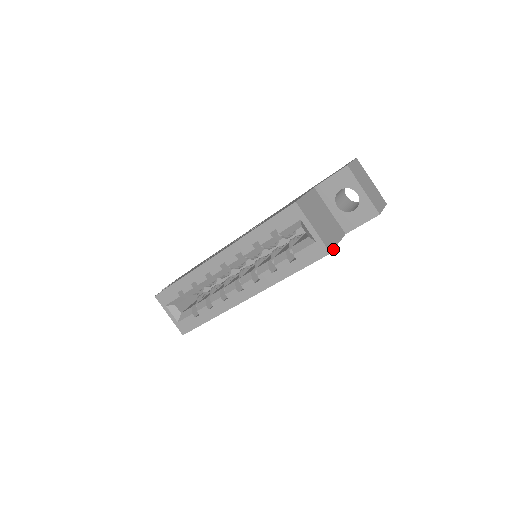
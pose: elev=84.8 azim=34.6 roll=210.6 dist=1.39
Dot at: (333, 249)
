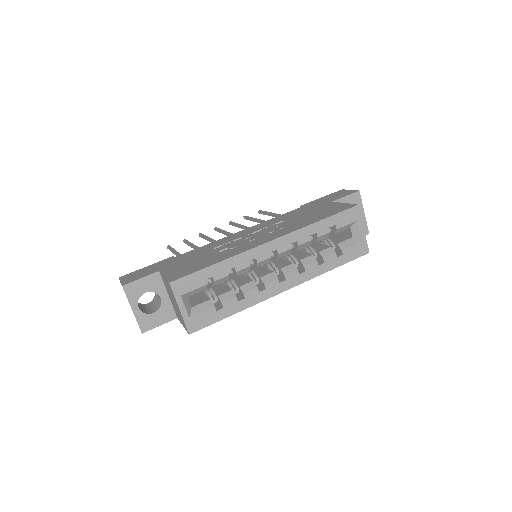
Dot at: occluded
